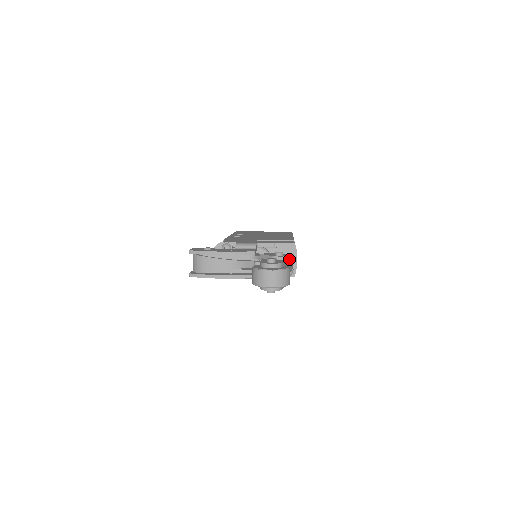
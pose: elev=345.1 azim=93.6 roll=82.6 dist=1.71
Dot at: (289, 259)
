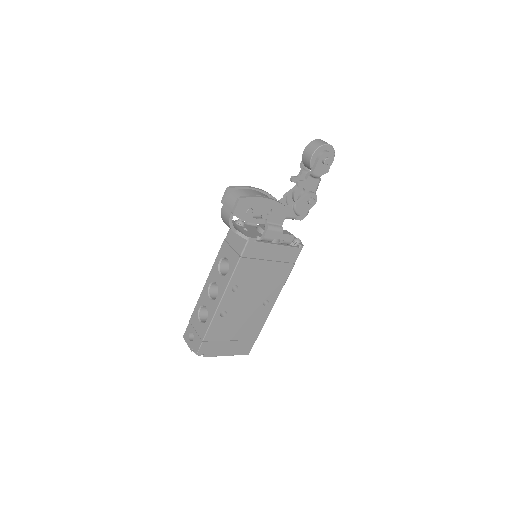
Dot at: occluded
